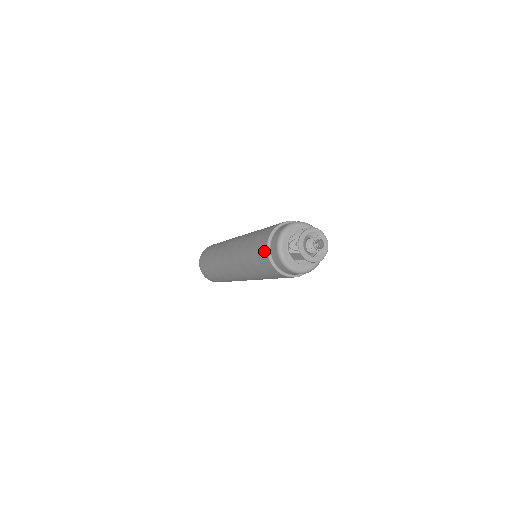
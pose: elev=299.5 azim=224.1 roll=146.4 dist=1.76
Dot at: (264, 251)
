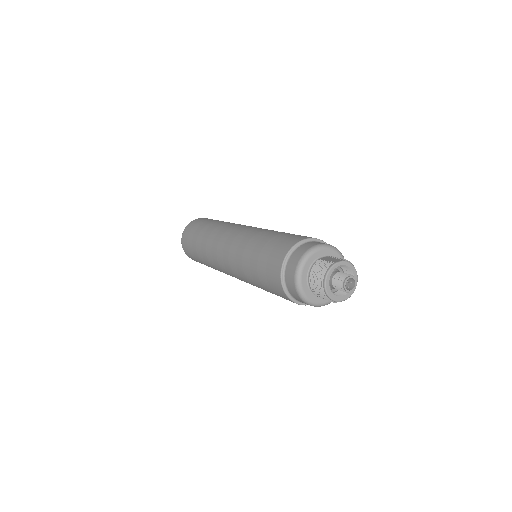
Dot at: occluded
